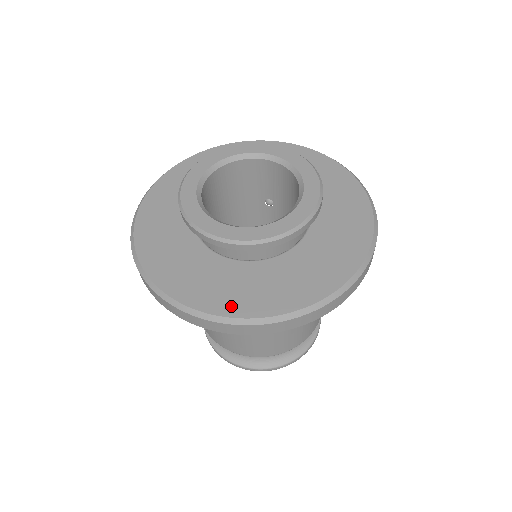
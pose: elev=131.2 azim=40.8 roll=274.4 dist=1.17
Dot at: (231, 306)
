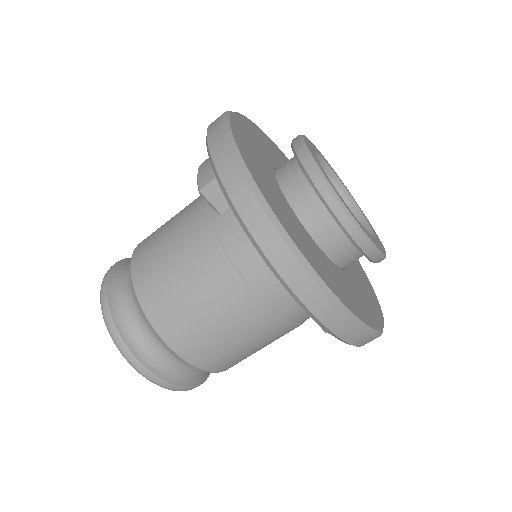
Dot at: (256, 174)
